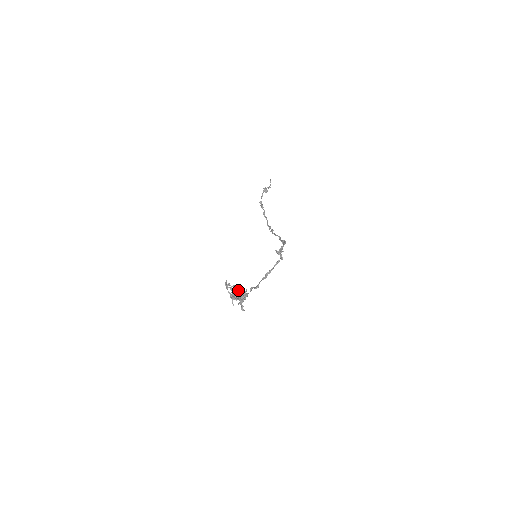
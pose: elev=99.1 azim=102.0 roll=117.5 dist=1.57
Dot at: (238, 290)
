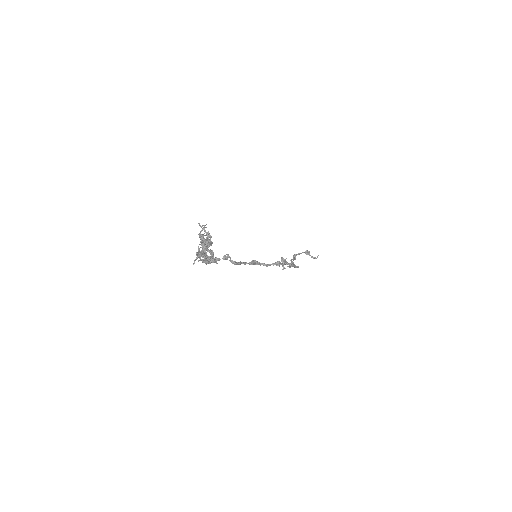
Dot at: (211, 255)
